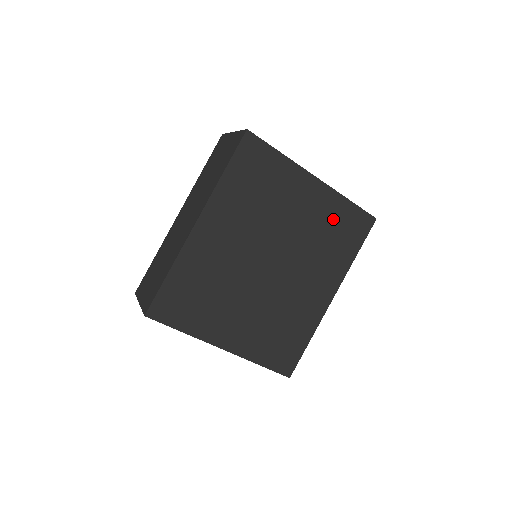
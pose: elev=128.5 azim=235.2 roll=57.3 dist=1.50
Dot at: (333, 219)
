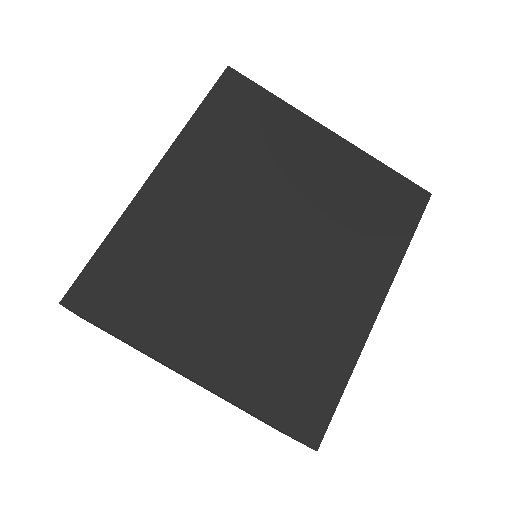
Dot at: (363, 188)
